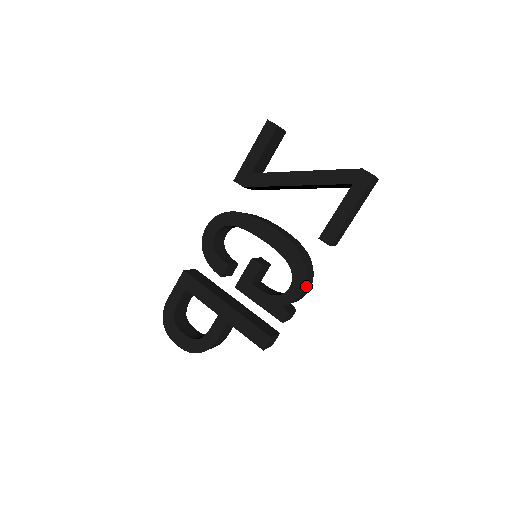
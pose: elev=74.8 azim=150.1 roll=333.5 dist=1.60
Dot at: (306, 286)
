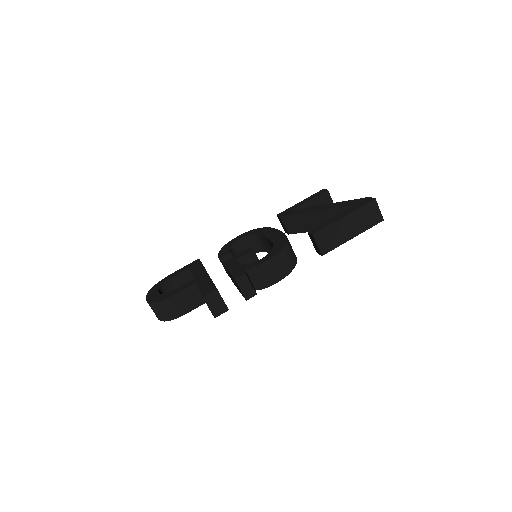
Dot at: (275, 262)
